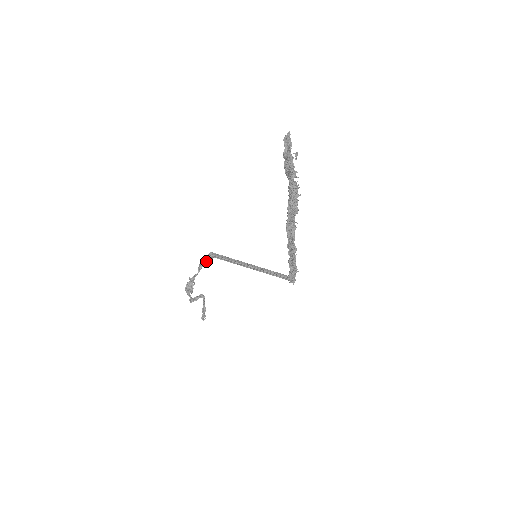
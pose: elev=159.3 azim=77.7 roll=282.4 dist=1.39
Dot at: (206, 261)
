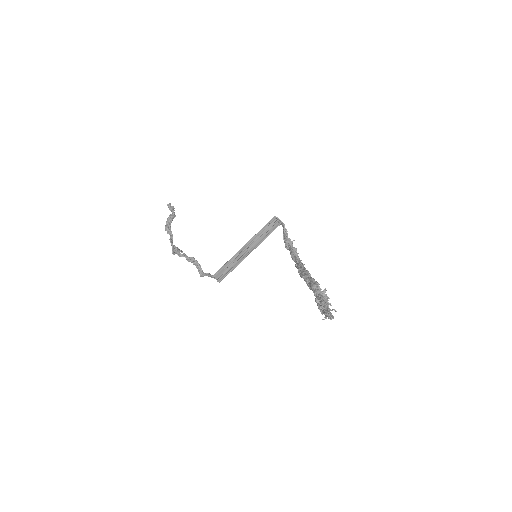
Dot at: occluded
